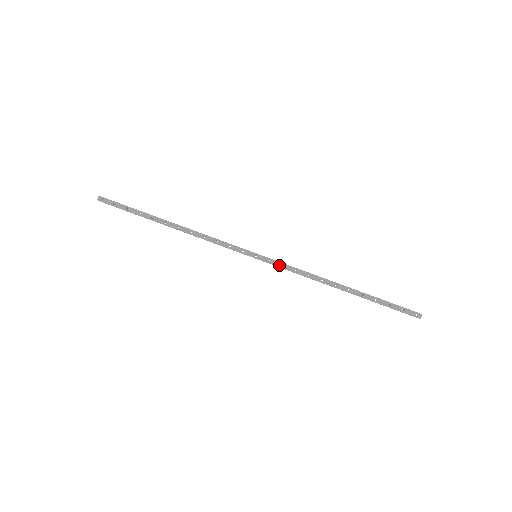
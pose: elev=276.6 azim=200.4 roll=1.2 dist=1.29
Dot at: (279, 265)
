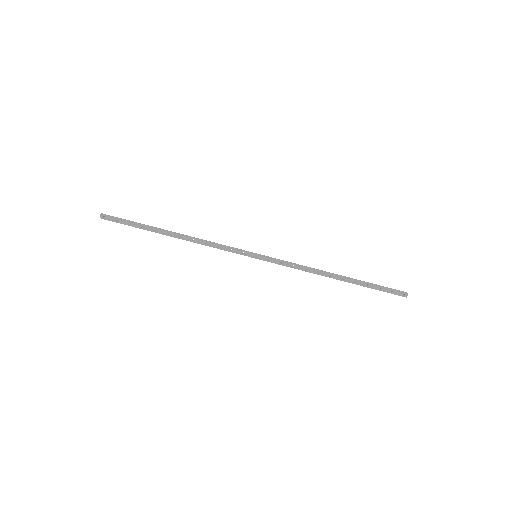
Dot at: (278, 263)
